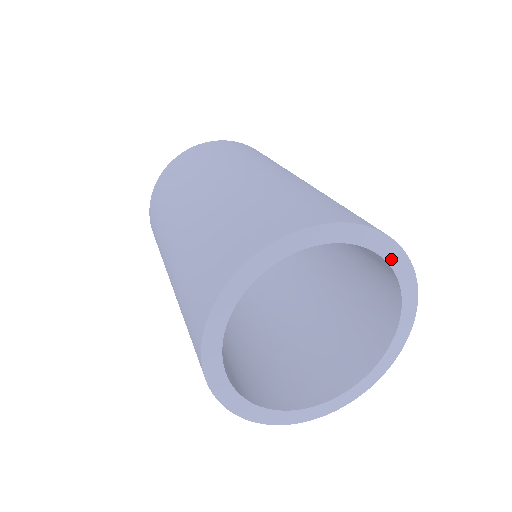
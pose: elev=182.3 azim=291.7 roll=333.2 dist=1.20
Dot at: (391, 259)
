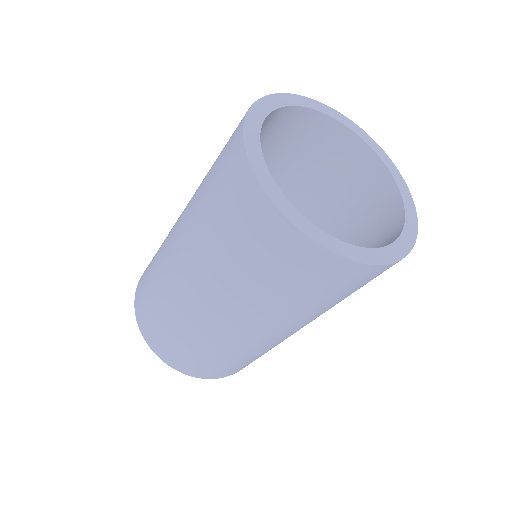
Dot at: (350, 127)
